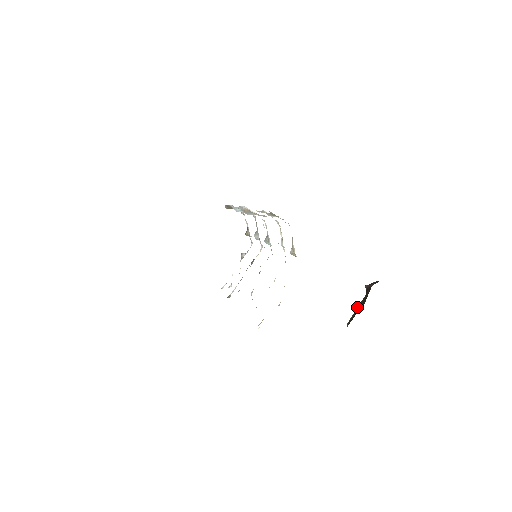
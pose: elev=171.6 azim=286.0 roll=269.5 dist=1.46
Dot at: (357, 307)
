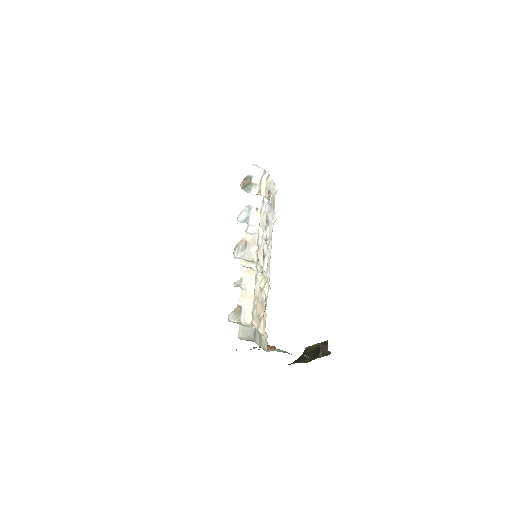
Dot at: (315, 344)
